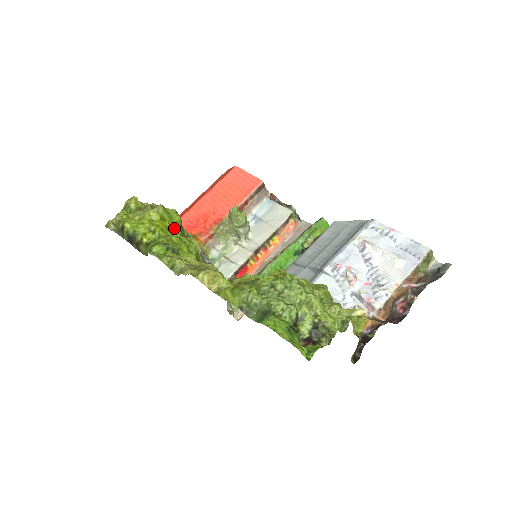
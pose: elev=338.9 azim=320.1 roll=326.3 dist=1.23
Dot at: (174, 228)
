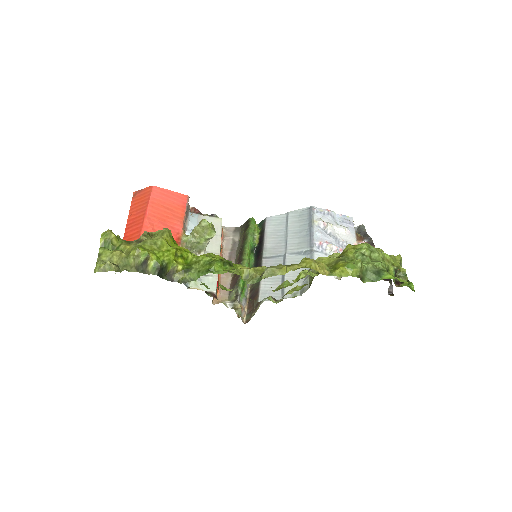
Dot at: (186, 250)
